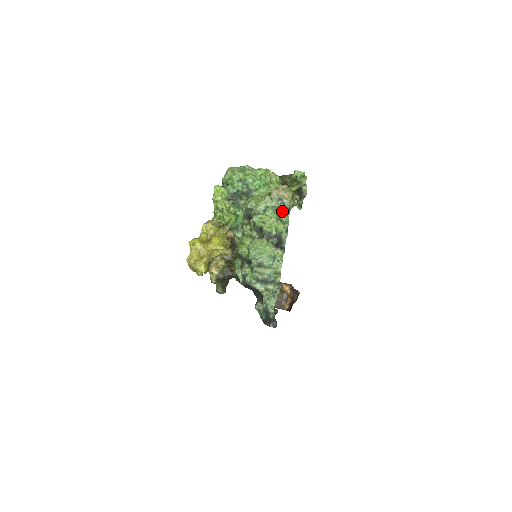
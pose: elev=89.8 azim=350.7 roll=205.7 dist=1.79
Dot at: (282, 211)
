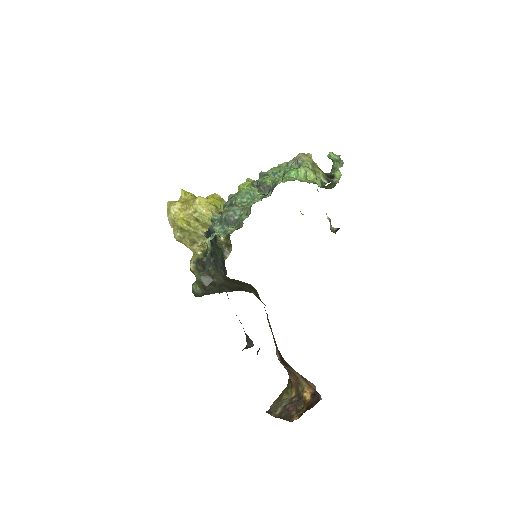
Dot at: occluded
